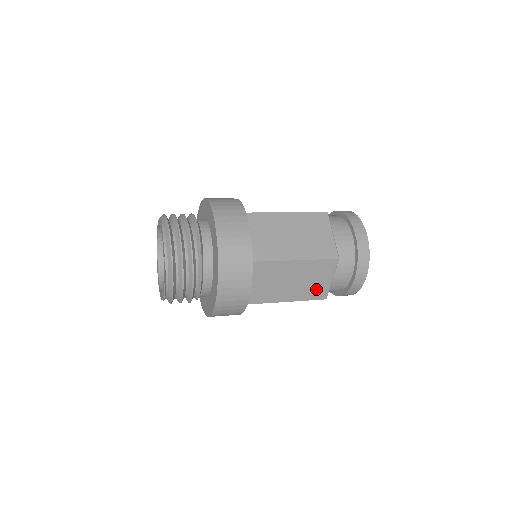
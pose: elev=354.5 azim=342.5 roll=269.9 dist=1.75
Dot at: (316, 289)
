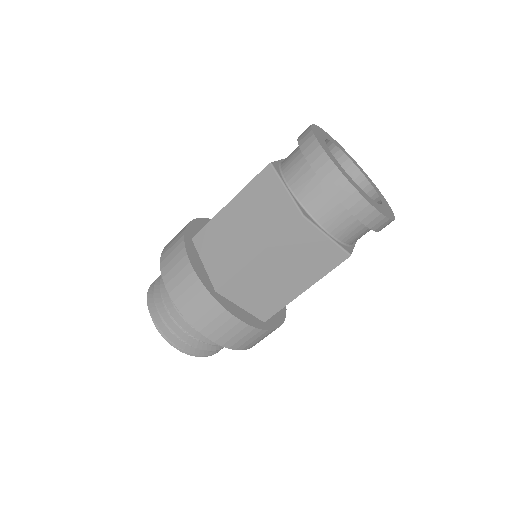
Dot at: (322, 258)
